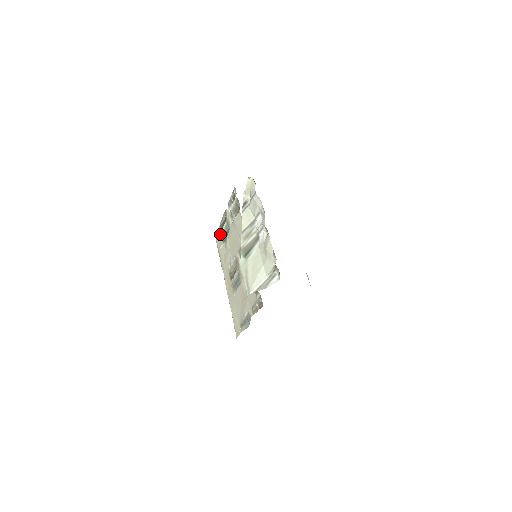
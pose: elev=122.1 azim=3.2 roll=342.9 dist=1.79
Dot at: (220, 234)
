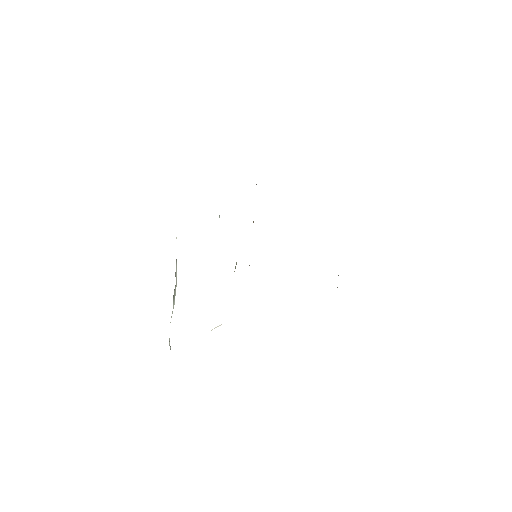
Dot at: occluded
